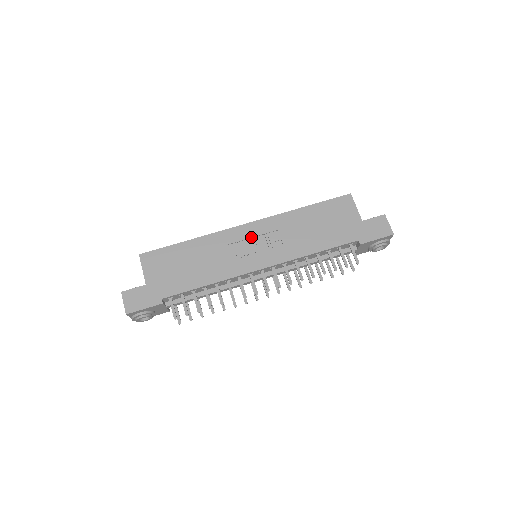
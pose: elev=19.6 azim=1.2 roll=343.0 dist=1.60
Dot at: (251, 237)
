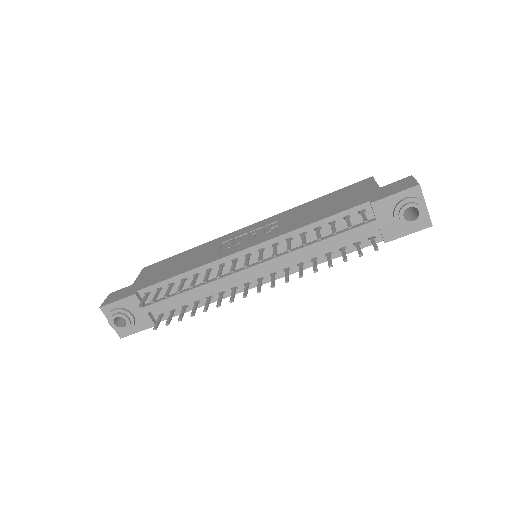
Dot at: (248, 232)
